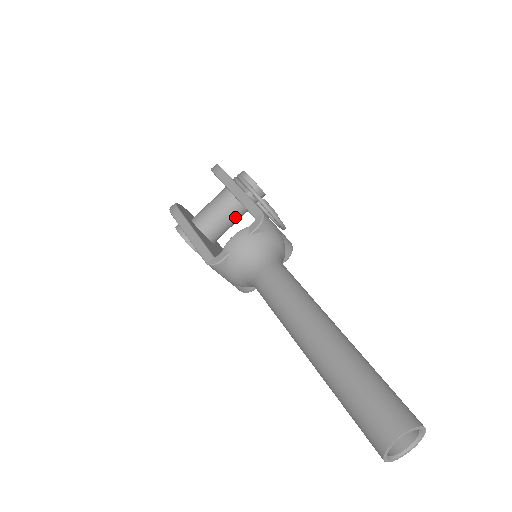
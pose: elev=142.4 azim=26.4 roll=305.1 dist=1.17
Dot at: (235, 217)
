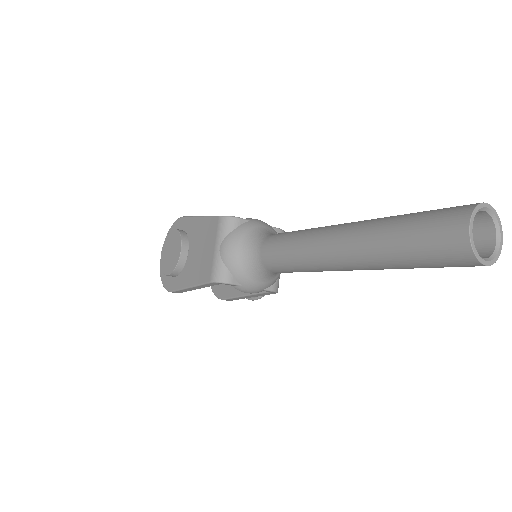
Dot at: occluded
